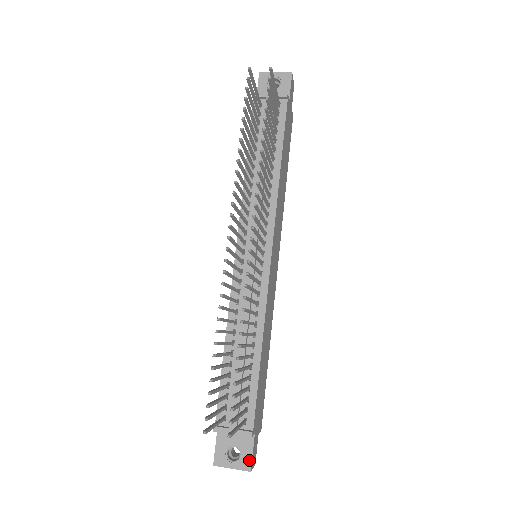
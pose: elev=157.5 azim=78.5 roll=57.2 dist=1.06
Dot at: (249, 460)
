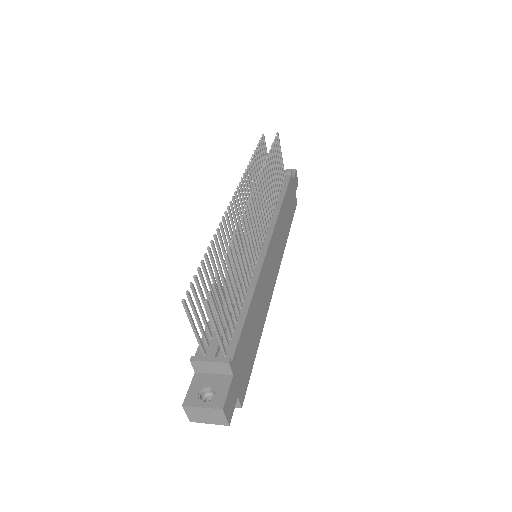
Dot at: (223, 398)
